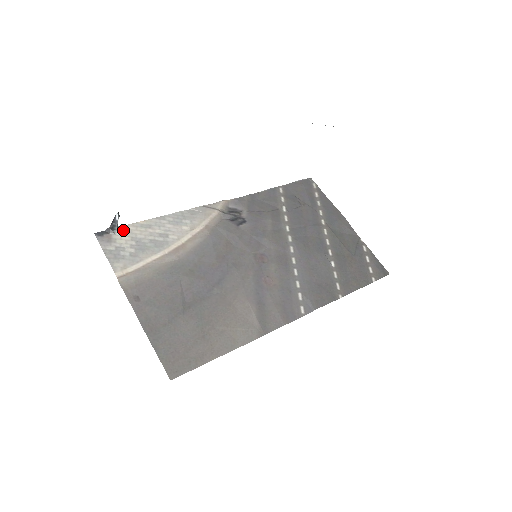
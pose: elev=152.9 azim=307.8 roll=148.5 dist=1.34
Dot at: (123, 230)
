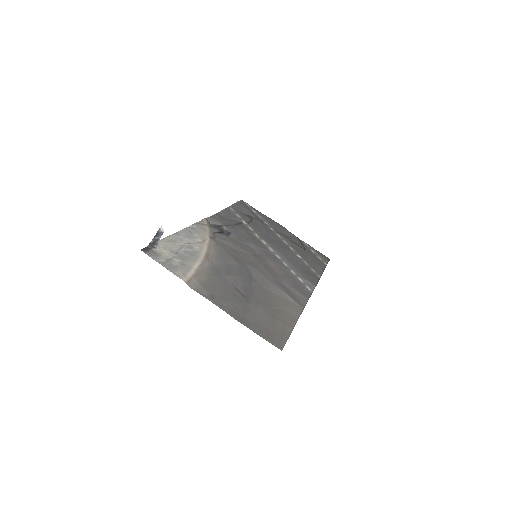
Dot at: (159, 245)
